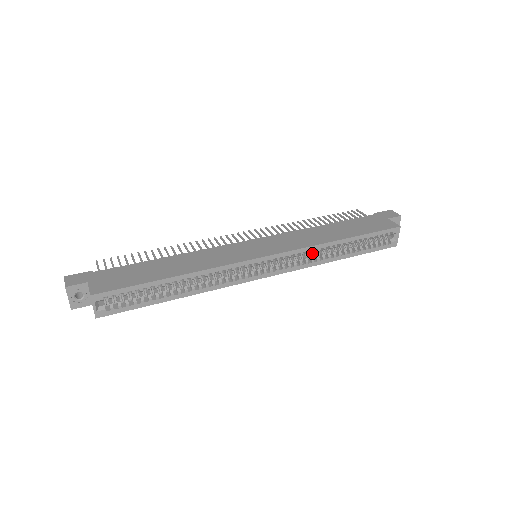
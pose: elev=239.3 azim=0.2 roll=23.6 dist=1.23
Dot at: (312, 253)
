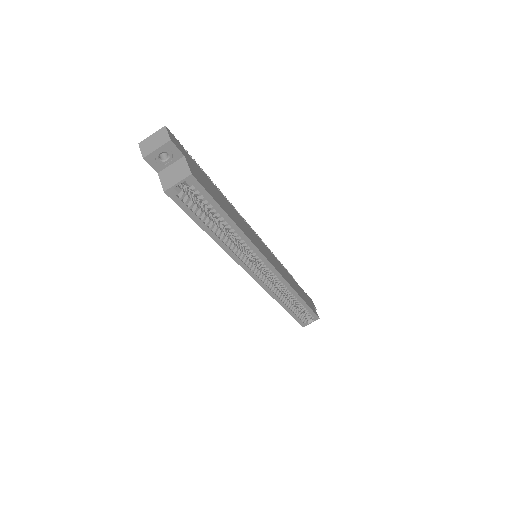
Dot at: (280, 288)
